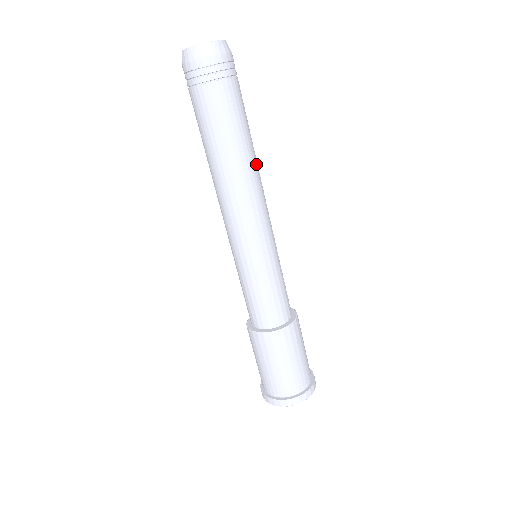
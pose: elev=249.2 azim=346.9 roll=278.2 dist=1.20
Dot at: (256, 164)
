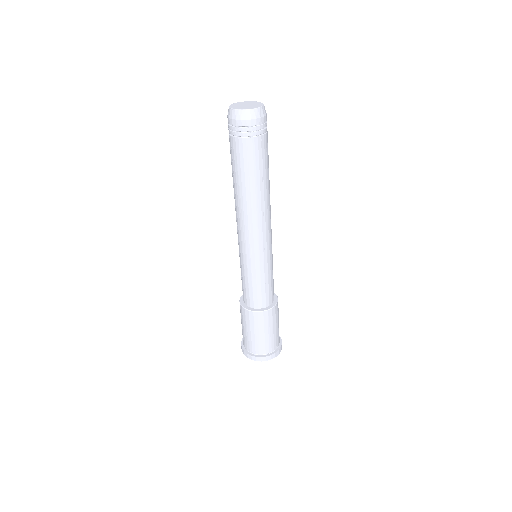
Dot at: (269, 194)
